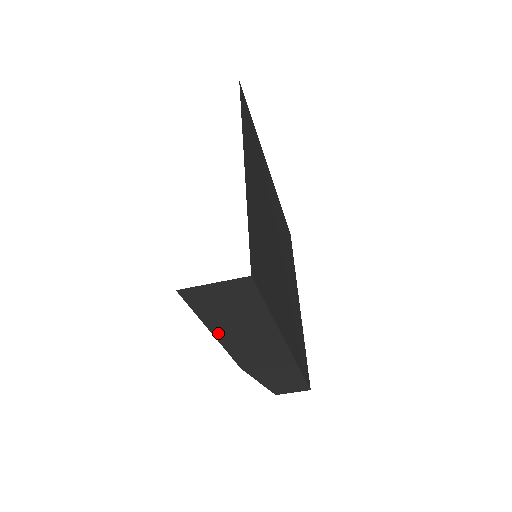
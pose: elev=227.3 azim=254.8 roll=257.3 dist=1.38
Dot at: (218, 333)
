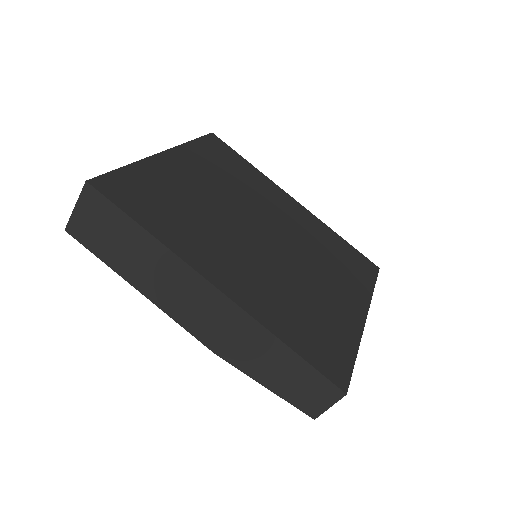
Dot at: (138, 285)
